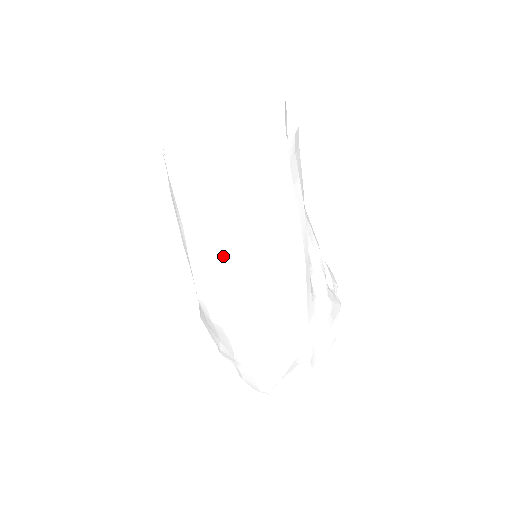
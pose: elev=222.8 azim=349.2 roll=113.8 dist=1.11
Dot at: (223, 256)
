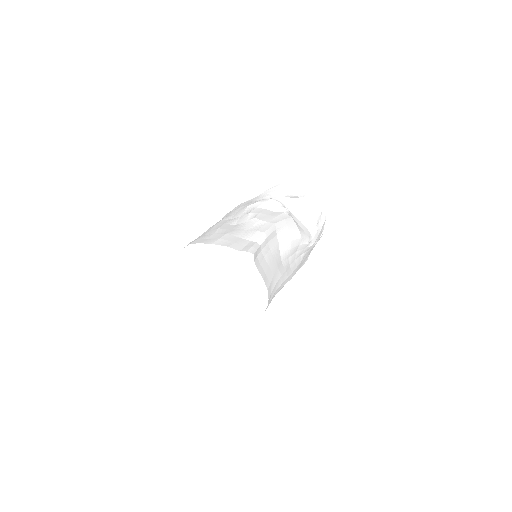
Dot at: occluded
